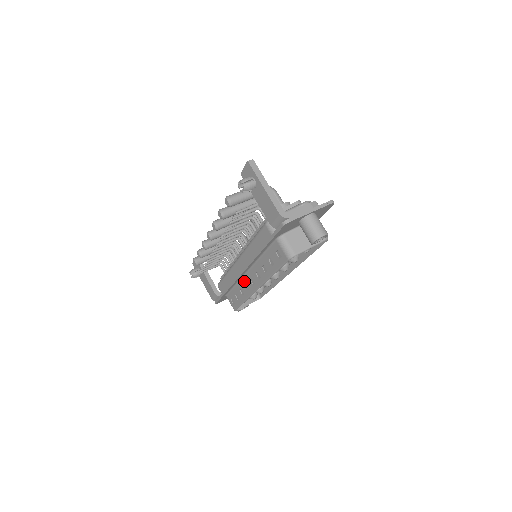
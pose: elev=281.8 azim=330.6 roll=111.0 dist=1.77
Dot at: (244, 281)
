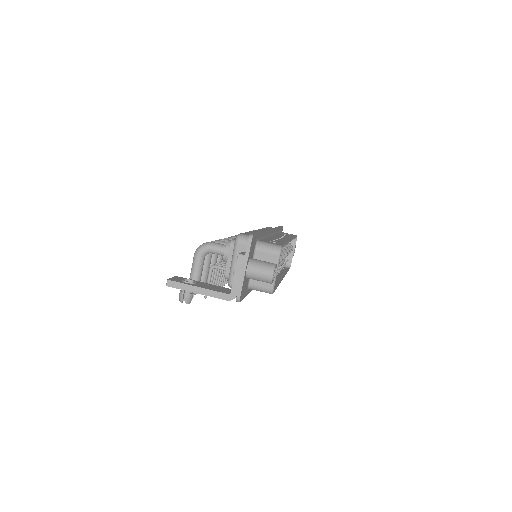
Dot at: occluded
